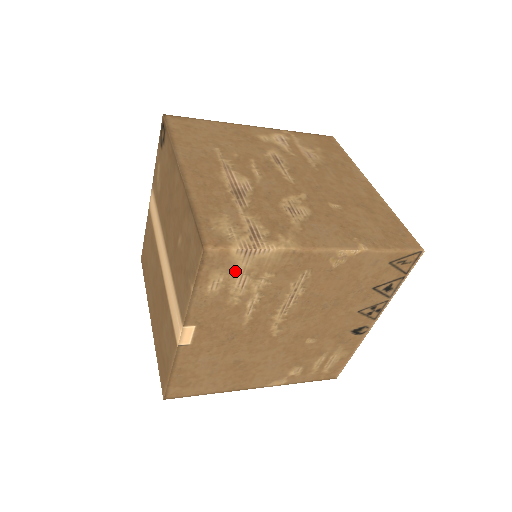
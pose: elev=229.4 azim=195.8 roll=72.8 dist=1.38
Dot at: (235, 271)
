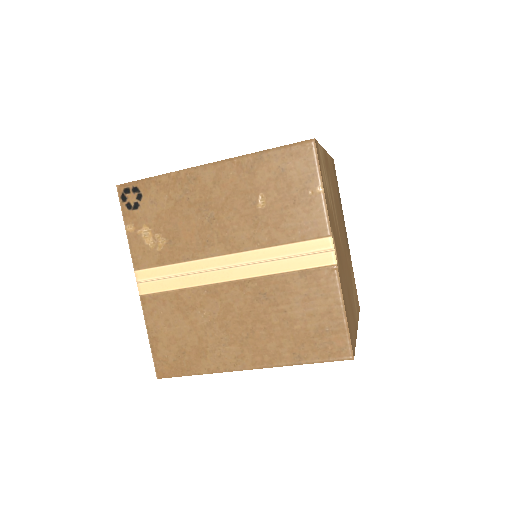
Dot at: (322, 167)
